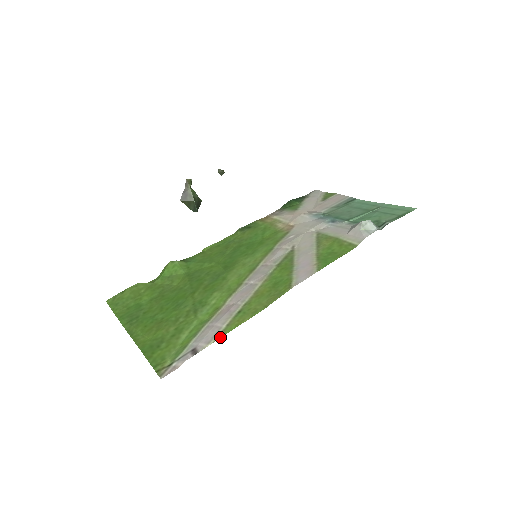
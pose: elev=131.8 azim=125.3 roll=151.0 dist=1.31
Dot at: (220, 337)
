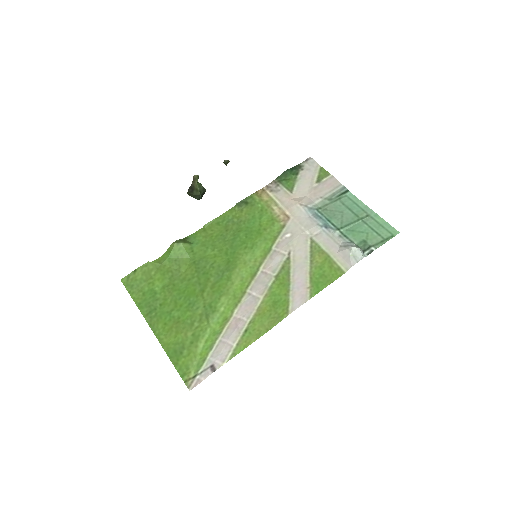
Dot at: (232, 357)
